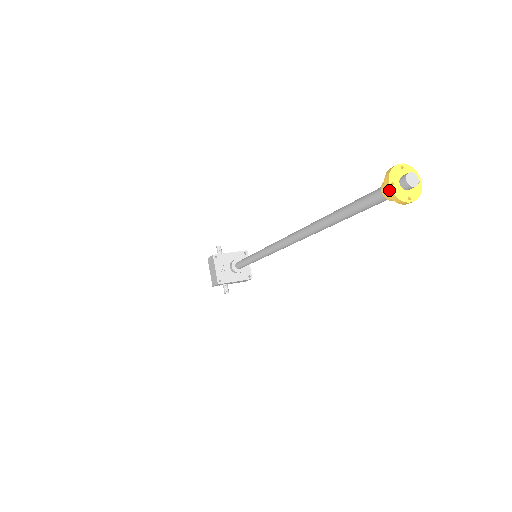
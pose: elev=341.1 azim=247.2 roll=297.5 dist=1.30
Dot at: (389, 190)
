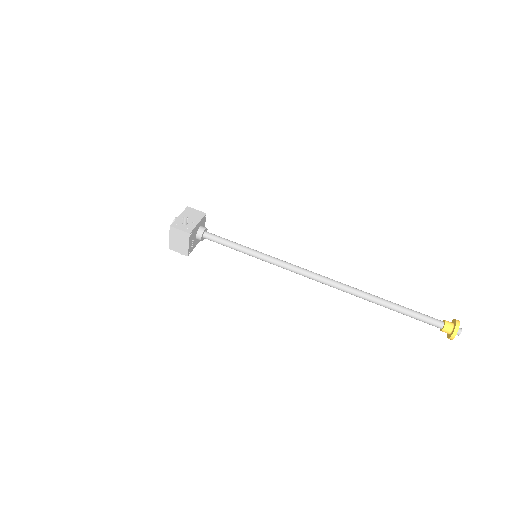
Dot at: (452, 339)
